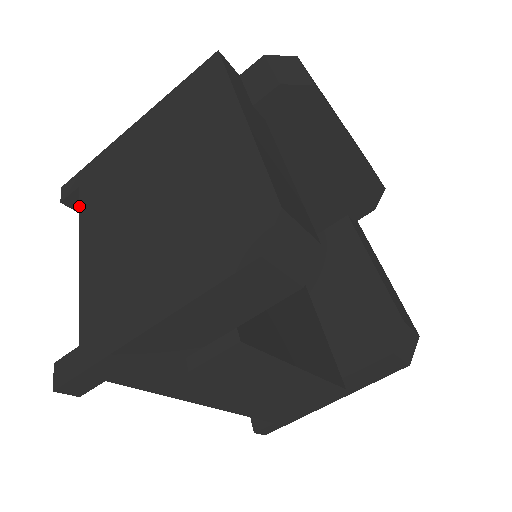
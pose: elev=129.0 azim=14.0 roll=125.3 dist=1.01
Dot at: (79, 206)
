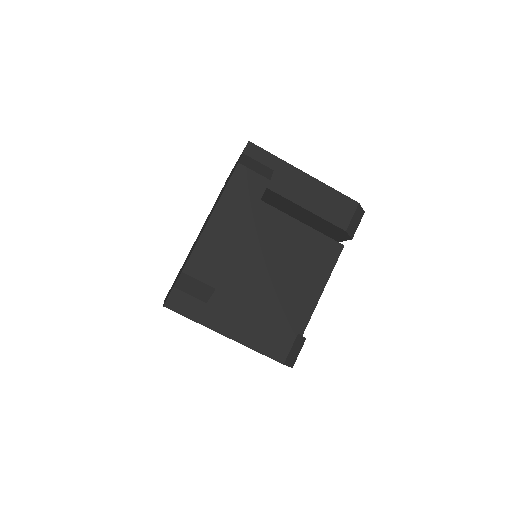
Dot at: occluded
